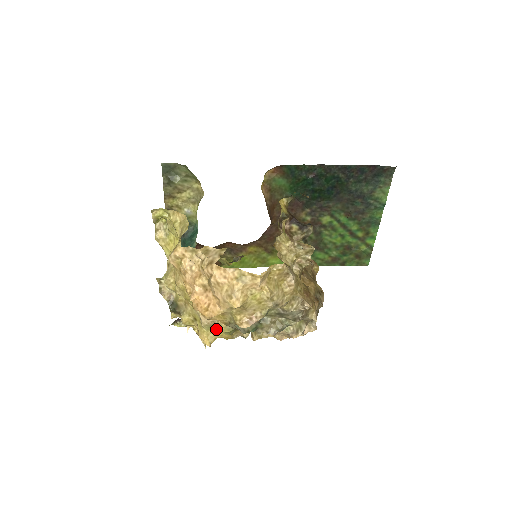
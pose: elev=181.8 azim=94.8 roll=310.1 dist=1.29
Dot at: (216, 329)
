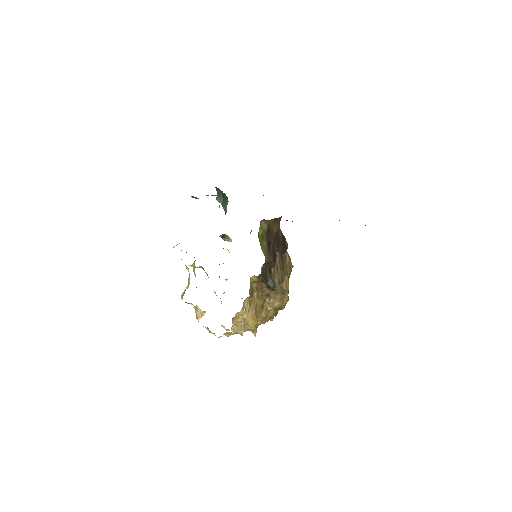
Dot at: occluded
